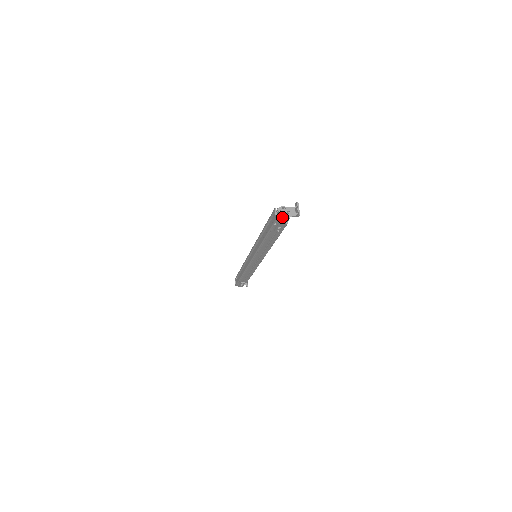
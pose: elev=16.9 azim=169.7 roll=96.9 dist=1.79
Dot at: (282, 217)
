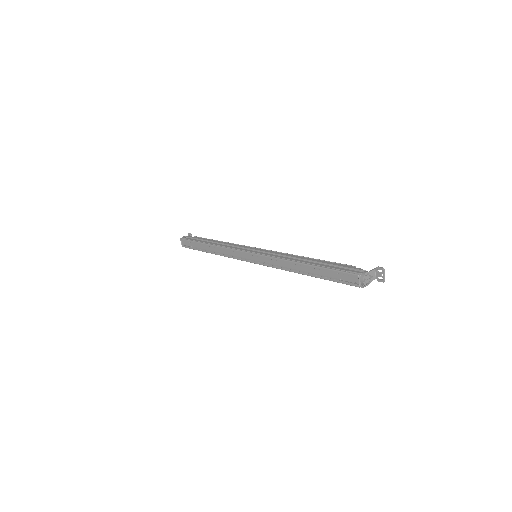
Dot at: (366, 285)
